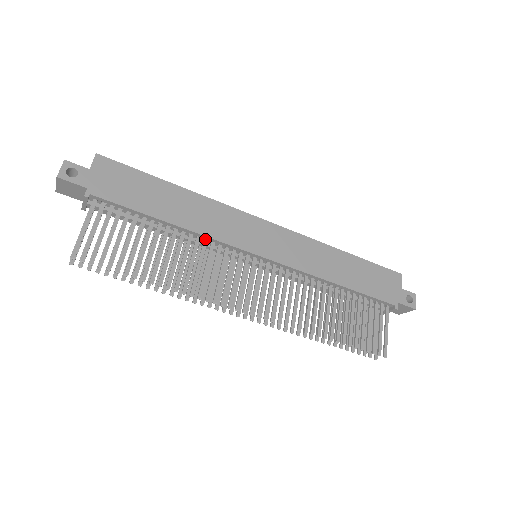
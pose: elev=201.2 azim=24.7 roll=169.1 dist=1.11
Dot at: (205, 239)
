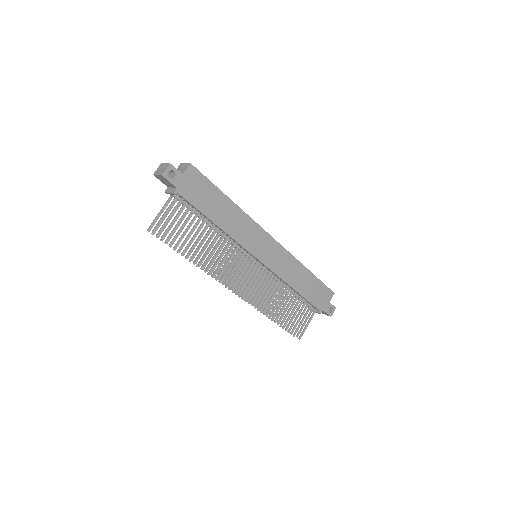
Dot at: (232, 239)
